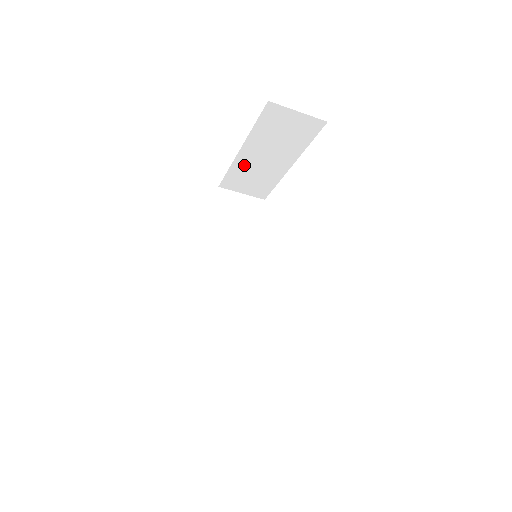
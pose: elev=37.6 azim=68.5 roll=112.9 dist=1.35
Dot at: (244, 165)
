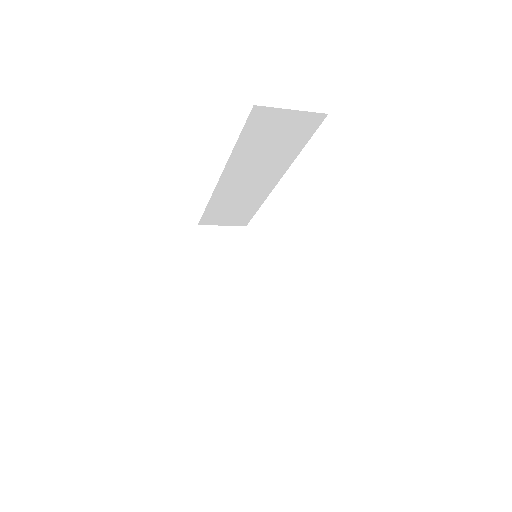
Dot at: occluded
